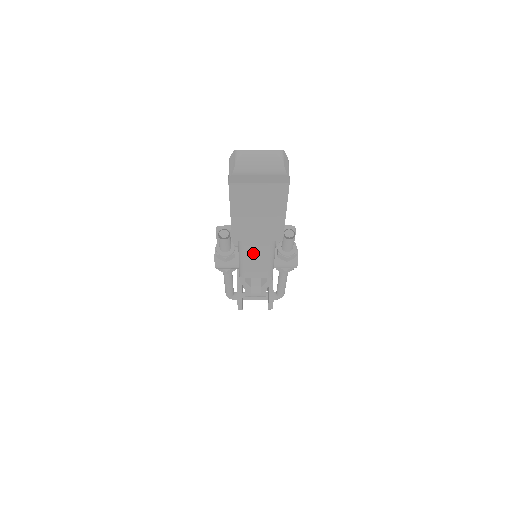
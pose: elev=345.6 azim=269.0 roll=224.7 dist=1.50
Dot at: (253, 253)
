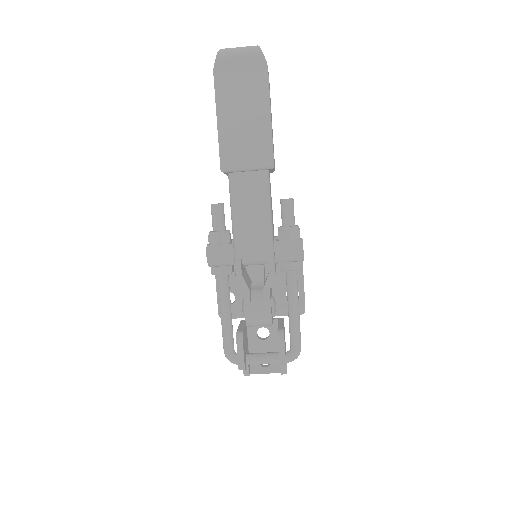
Dot at: (245, 201)
